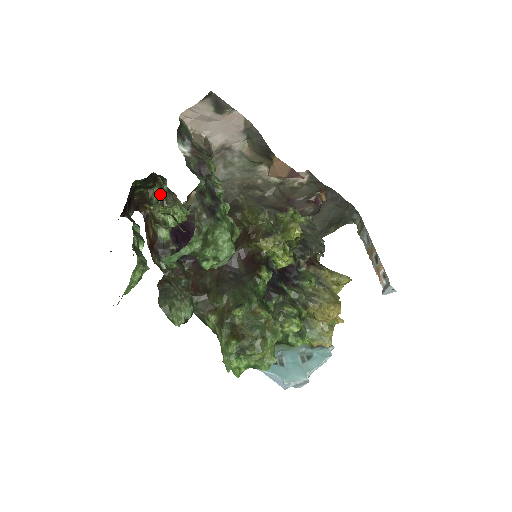
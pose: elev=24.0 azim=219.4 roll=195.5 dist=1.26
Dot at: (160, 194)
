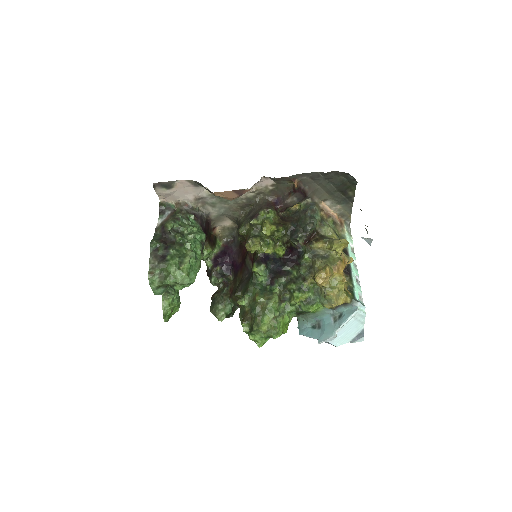
Dot at: occluded
